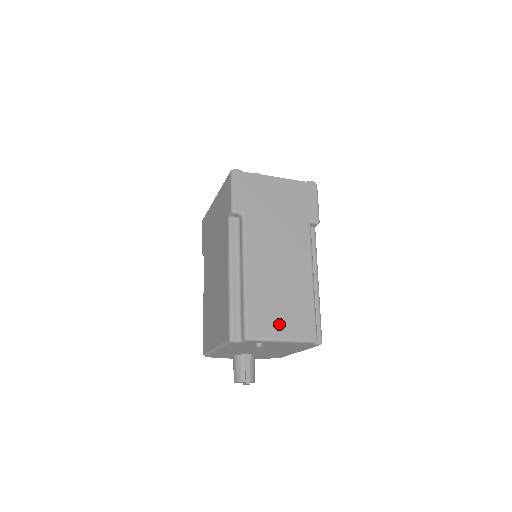
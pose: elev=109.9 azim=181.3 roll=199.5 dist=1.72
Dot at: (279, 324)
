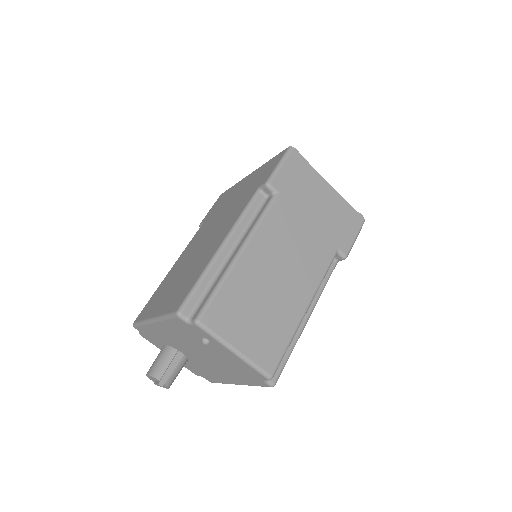
Dot at: (243, 331)
